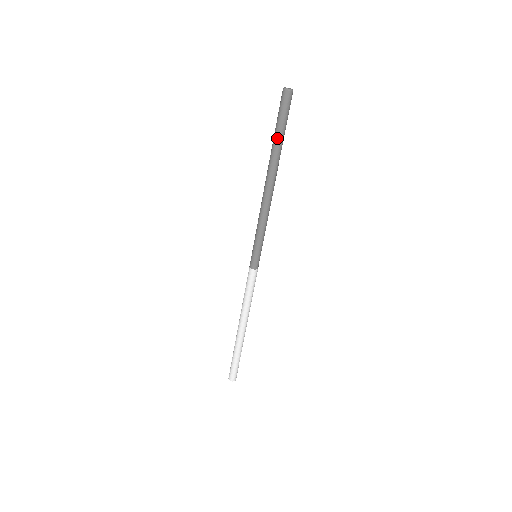
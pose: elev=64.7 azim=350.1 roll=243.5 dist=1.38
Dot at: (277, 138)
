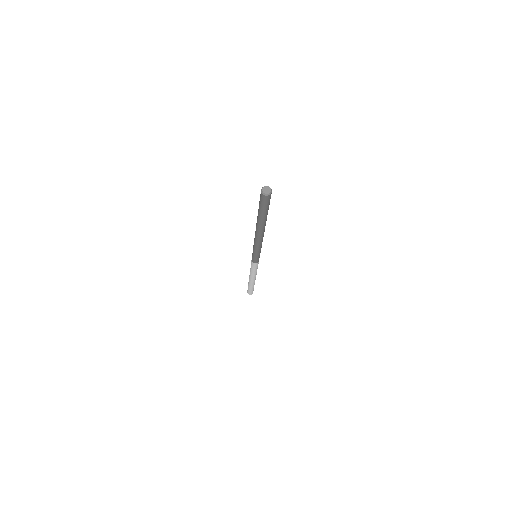
Dot at: (260, 215)
